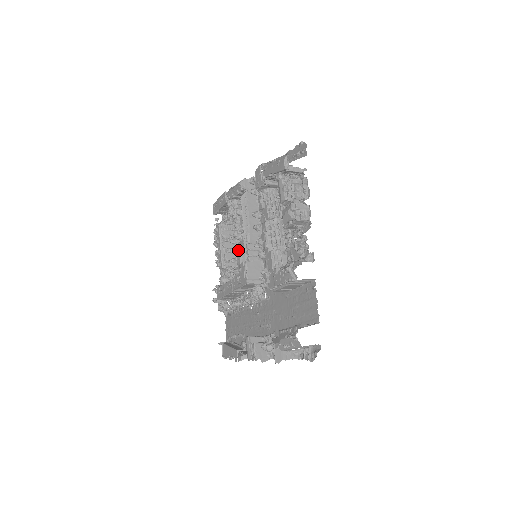
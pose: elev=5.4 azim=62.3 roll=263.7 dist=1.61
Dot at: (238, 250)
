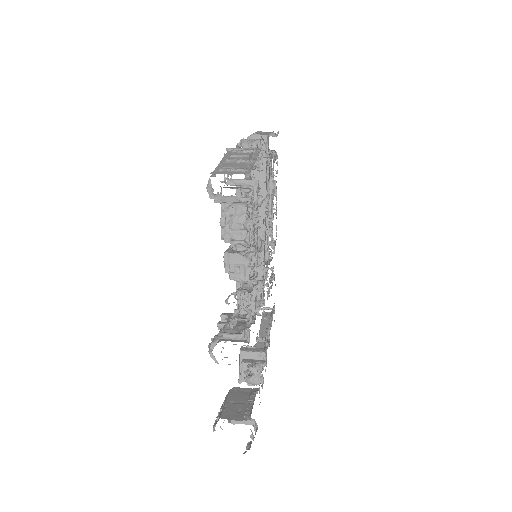
Dot at: occluded
